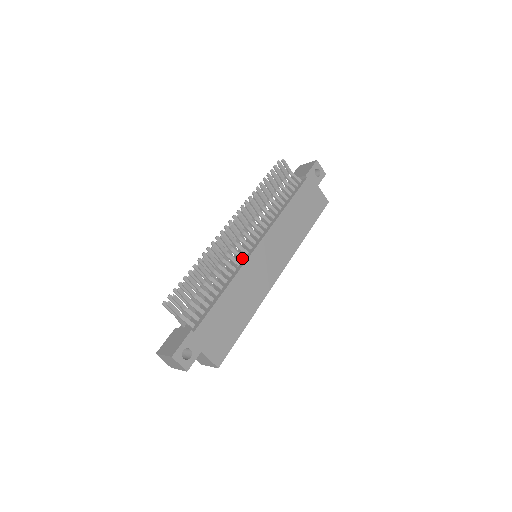
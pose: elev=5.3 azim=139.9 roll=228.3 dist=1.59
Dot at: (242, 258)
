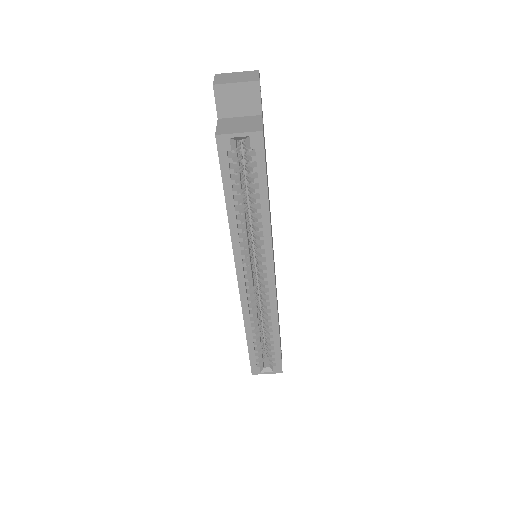
Dot at: occluded
